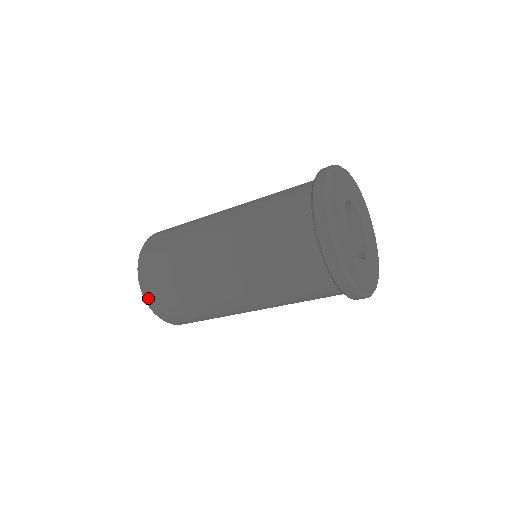
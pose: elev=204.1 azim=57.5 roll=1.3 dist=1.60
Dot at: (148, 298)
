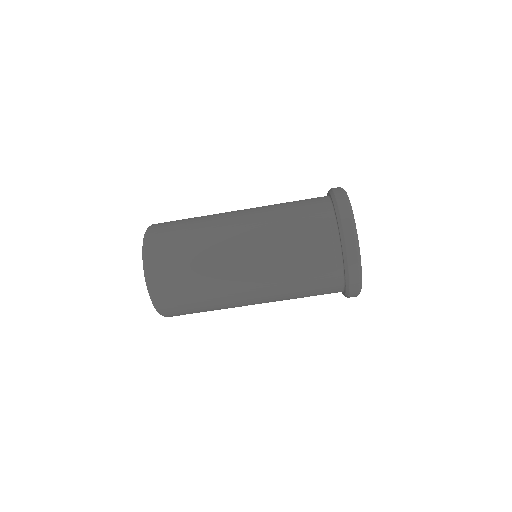
Dot at: (152, 282)
